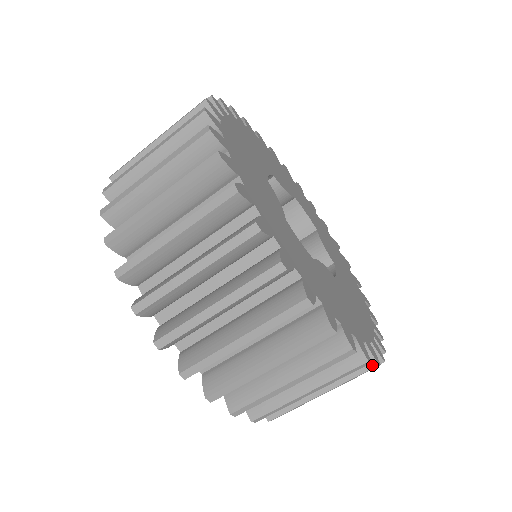
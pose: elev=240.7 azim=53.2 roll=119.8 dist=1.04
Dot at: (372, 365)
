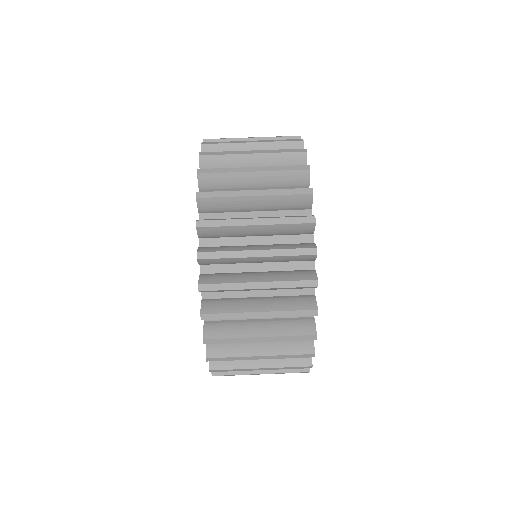
Dot at: (312, 307)
